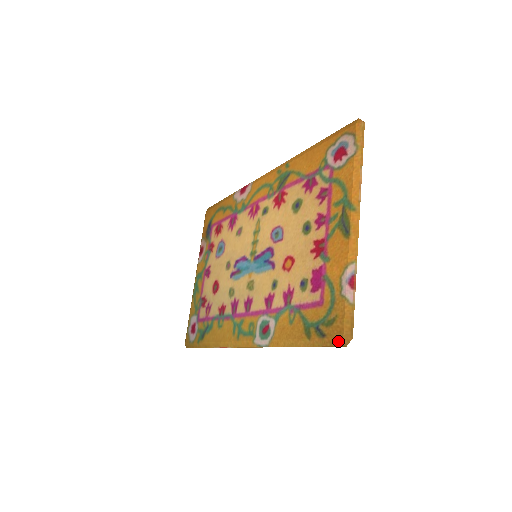
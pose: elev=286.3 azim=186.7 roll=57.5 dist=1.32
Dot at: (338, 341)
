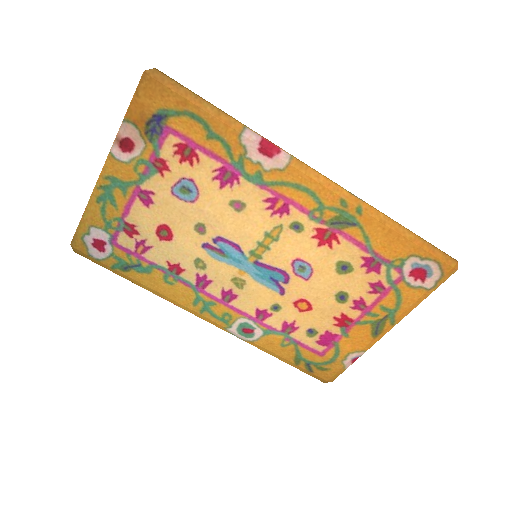
Dot at: (321, 380)
